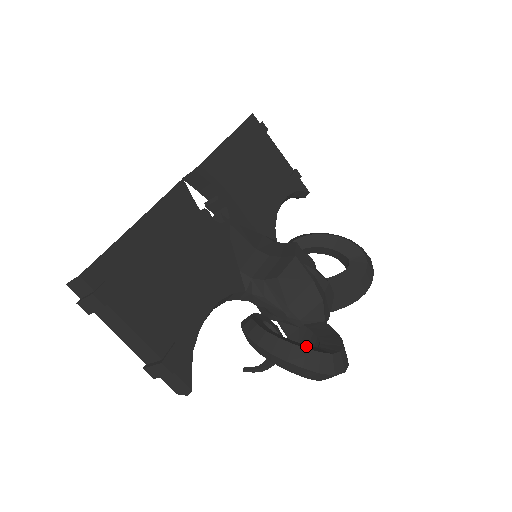
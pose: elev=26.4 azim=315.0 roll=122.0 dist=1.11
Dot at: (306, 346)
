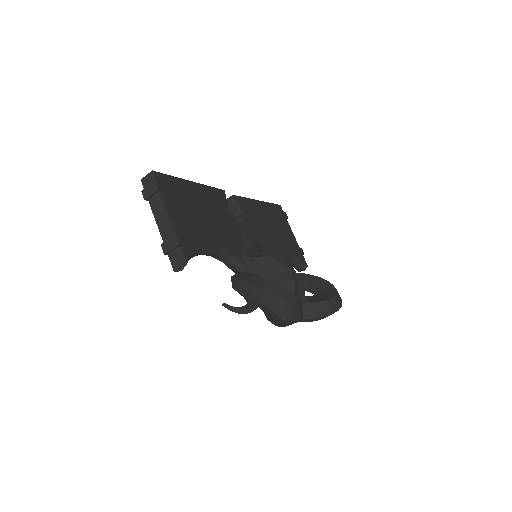
Dot at: occluded
